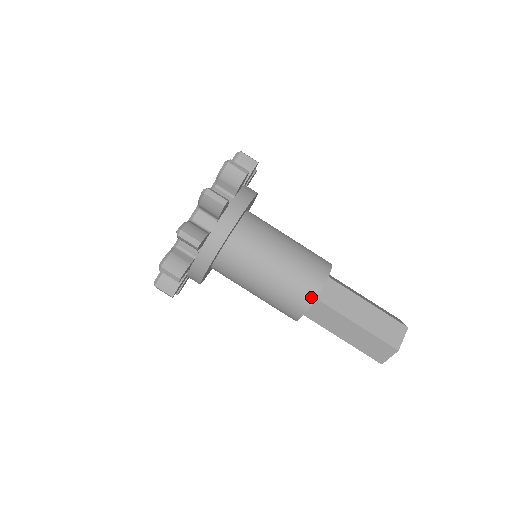
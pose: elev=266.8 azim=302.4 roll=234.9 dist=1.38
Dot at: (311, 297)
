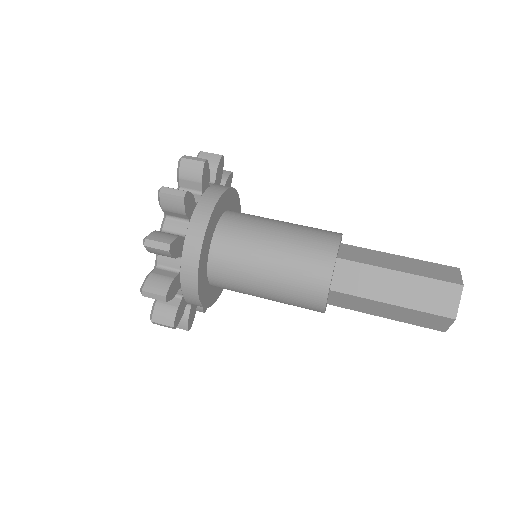
Dot at: occluded
